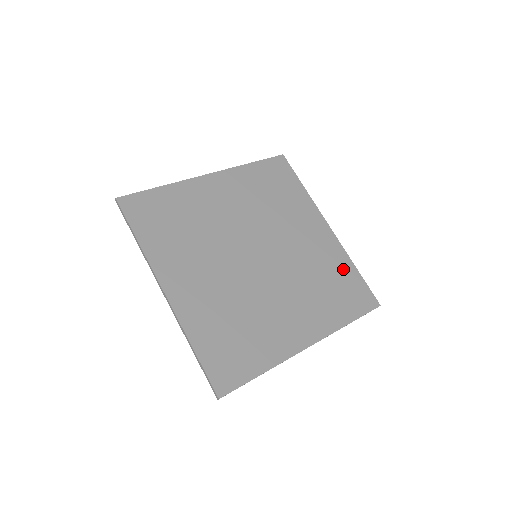
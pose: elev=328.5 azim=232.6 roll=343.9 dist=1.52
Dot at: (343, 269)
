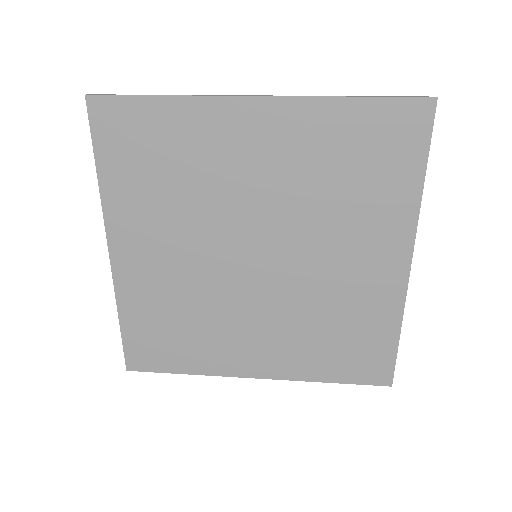
Dot at: (377, 326)
